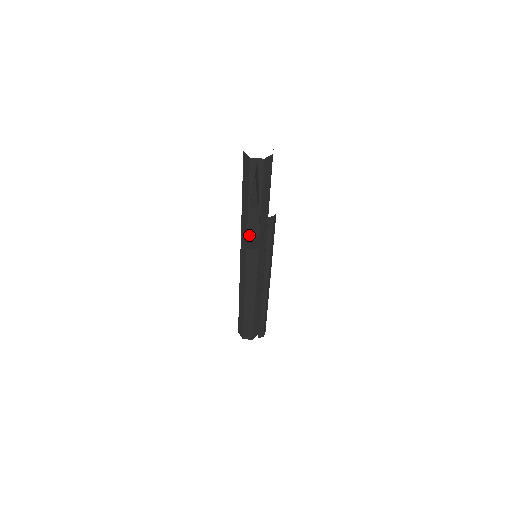
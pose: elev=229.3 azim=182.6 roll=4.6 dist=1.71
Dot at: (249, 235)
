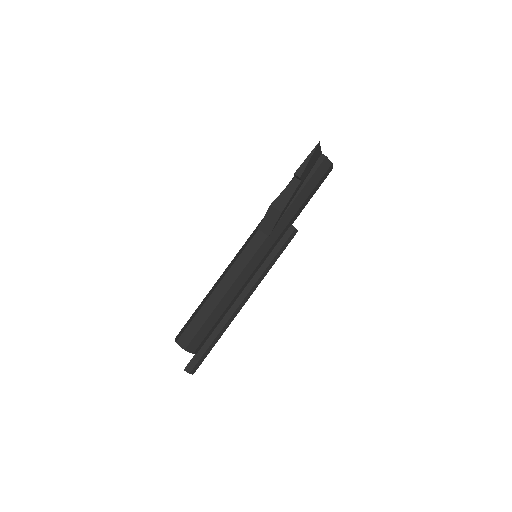
Dot at: (274, 206)
